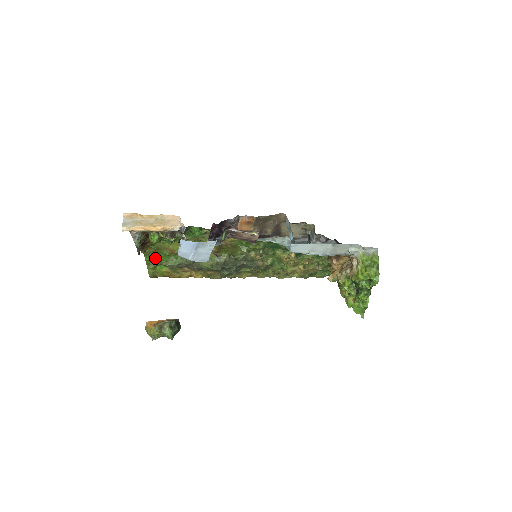
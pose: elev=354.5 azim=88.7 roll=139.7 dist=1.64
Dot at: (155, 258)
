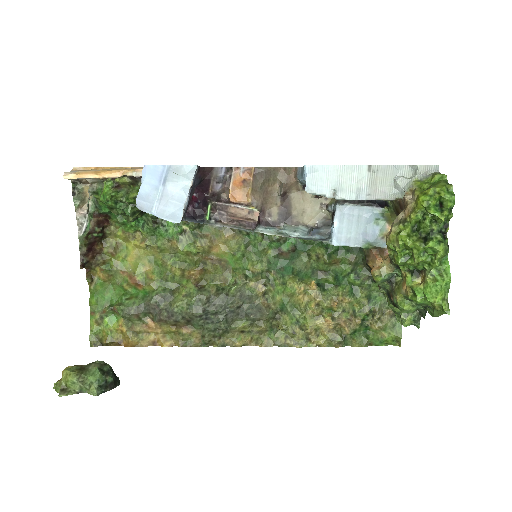
Dot at: (105, 298)
